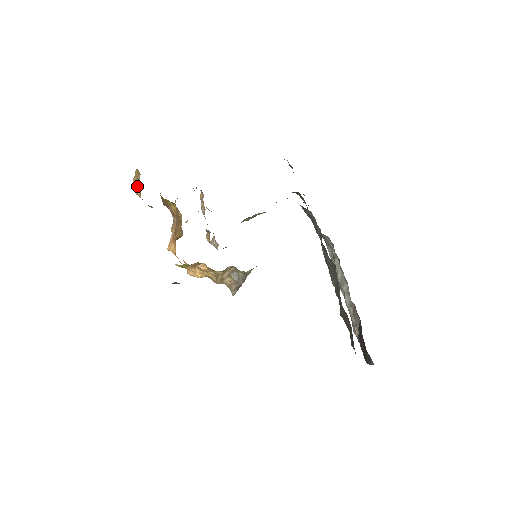
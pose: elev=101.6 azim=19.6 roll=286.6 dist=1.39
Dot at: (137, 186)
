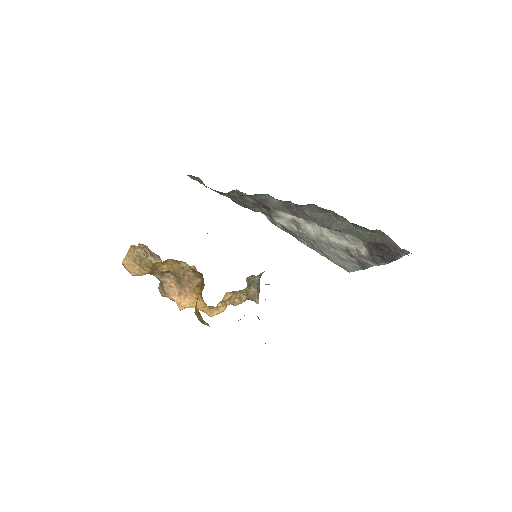
Dot at: (132, 265)
